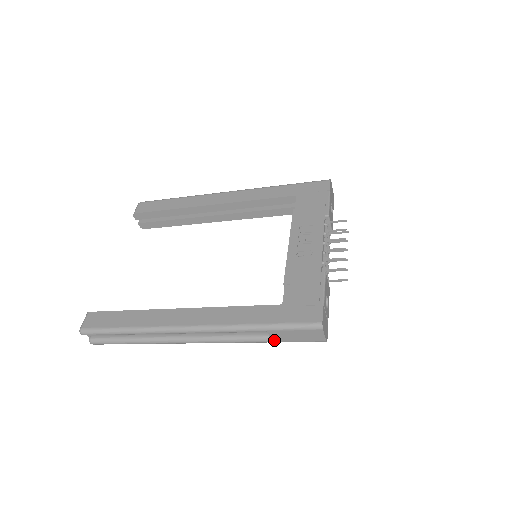
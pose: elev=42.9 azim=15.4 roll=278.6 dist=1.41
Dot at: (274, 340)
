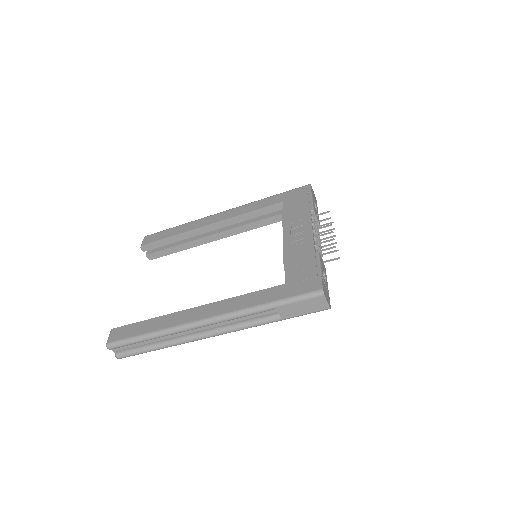
Dot at: (284, 317)
